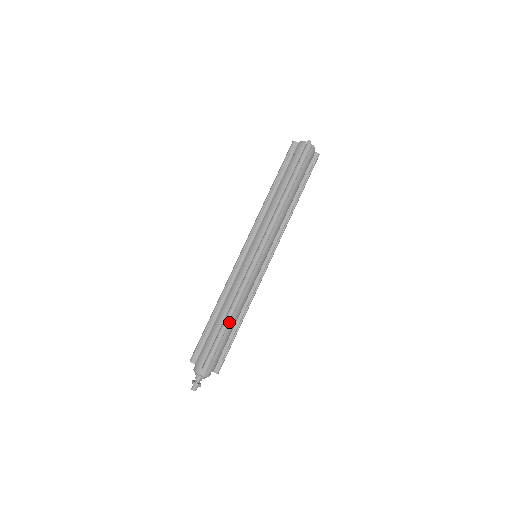
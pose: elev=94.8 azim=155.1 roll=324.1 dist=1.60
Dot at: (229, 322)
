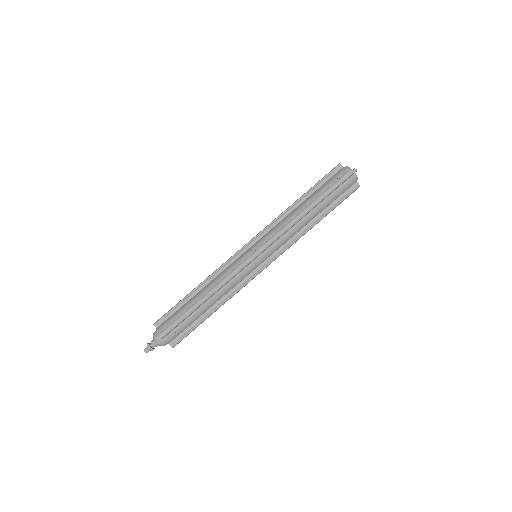
Dot at: (201, 303)
